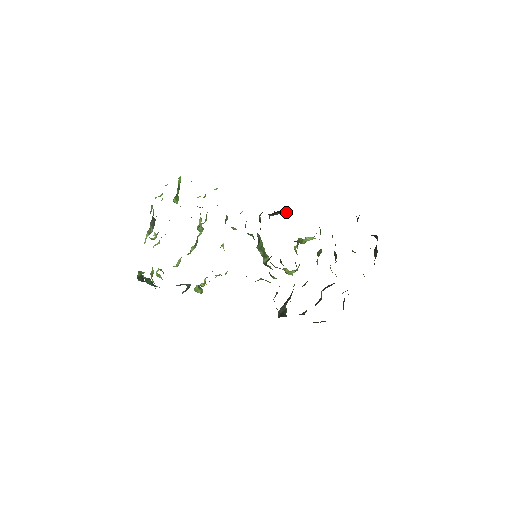
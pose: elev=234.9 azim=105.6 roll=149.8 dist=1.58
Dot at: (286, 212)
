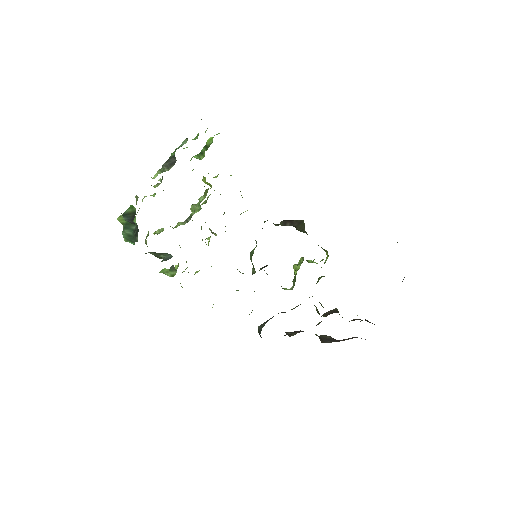
Dot at: (298, 226)
